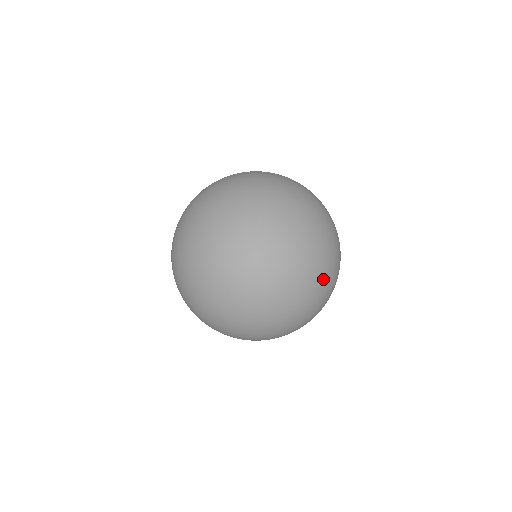
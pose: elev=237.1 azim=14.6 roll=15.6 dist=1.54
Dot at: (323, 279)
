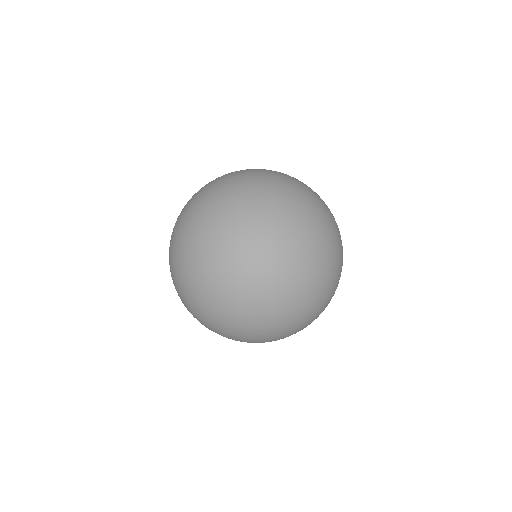
Dot at: (287, 312)
